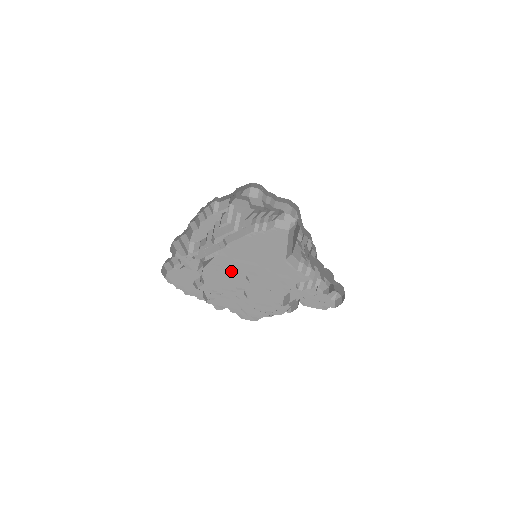
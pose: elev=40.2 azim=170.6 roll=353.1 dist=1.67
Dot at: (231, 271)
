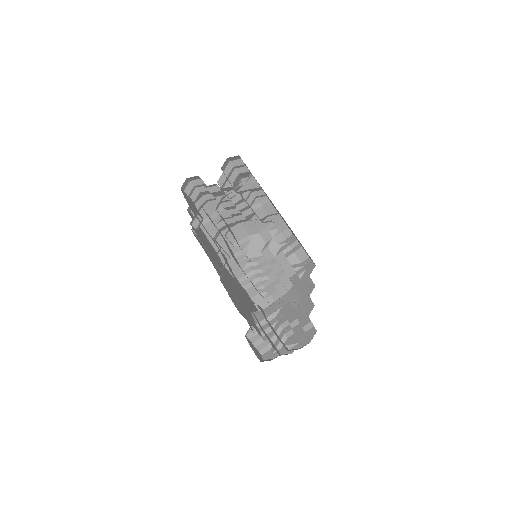
Dot at: occluded
